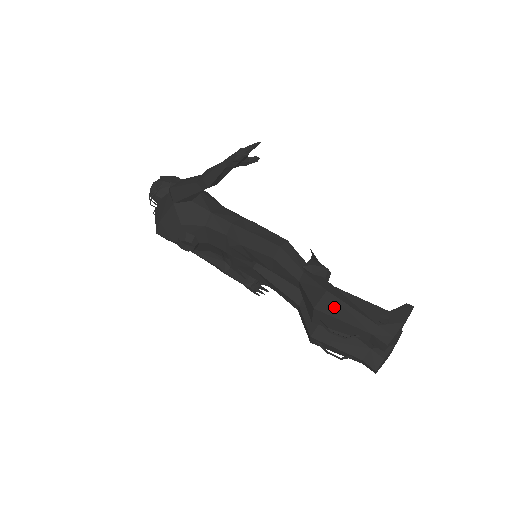
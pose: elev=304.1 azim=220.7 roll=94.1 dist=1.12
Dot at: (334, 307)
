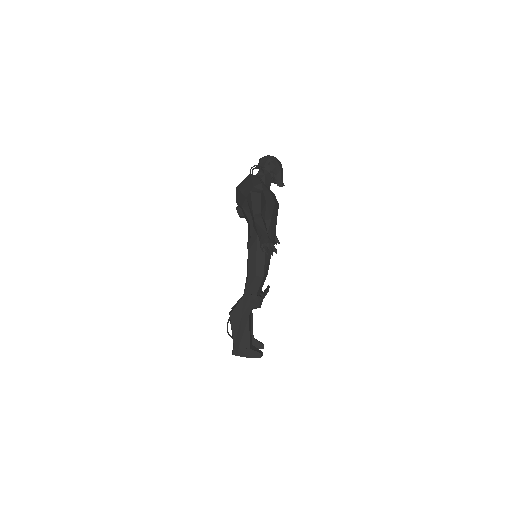
Dot at: (236, 323)
